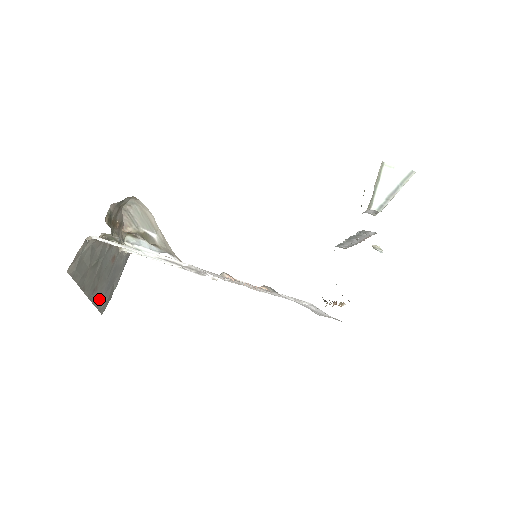
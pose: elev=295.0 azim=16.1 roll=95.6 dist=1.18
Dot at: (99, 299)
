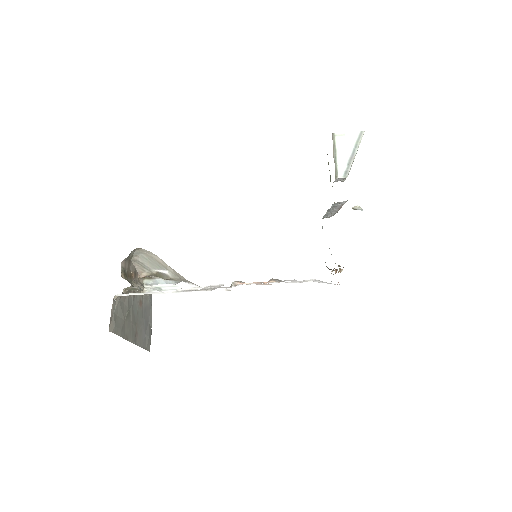
Dot at: (142, 340)
